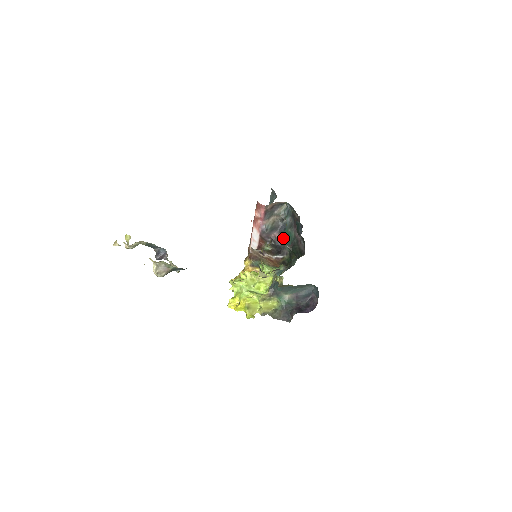
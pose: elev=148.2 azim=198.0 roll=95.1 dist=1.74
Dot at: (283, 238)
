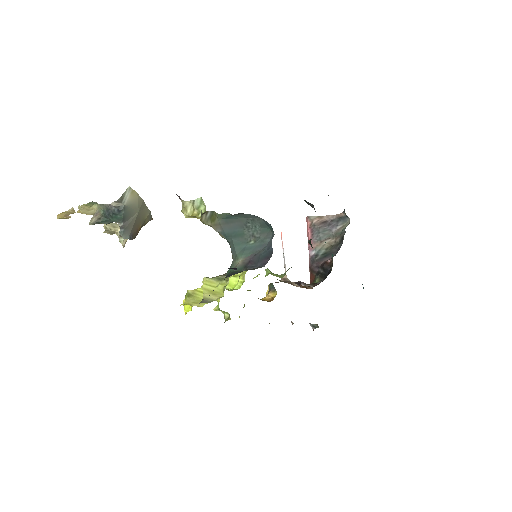
Dot at: (332, 257)
